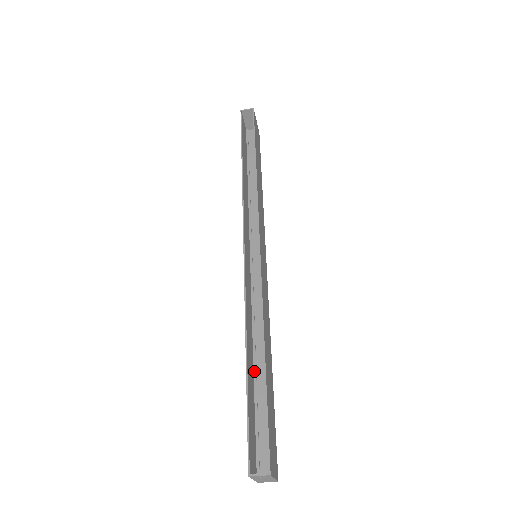
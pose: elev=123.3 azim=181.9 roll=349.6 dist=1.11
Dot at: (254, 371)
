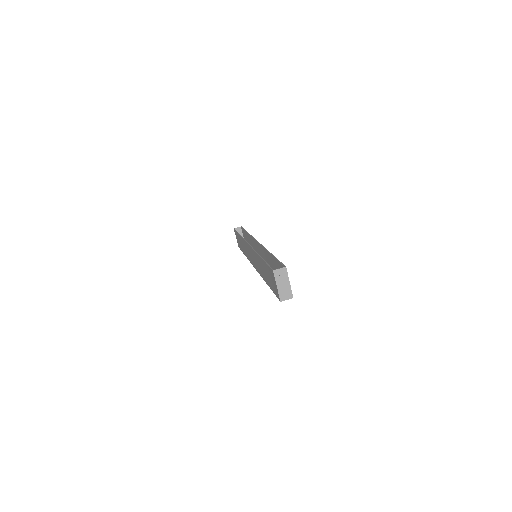
Dot at: occluded
